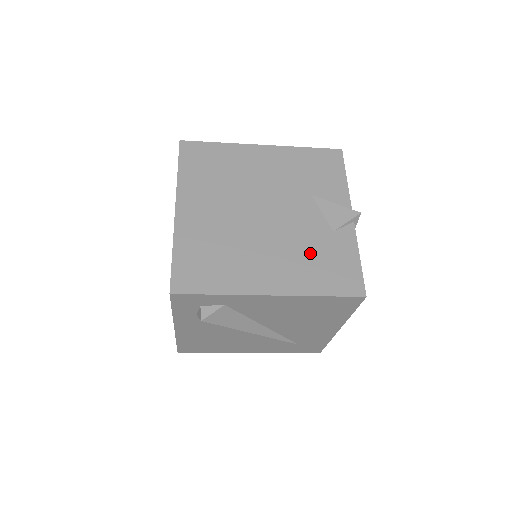
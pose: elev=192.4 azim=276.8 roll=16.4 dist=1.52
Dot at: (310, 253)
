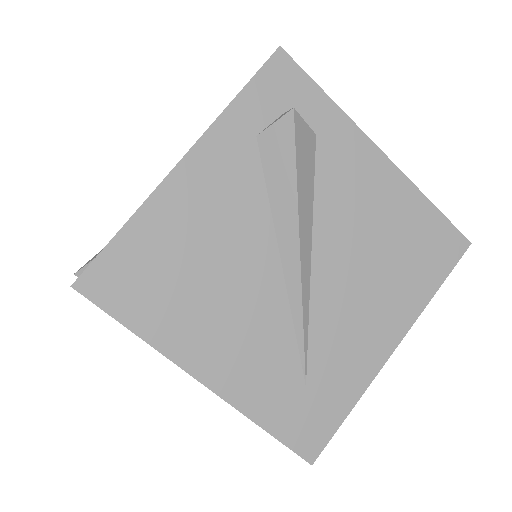
Dot at: occluded
